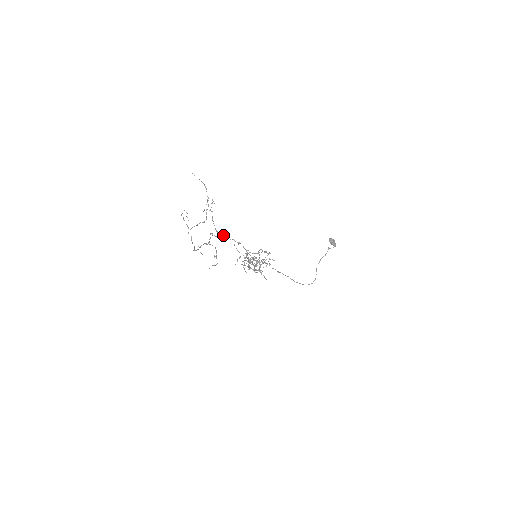
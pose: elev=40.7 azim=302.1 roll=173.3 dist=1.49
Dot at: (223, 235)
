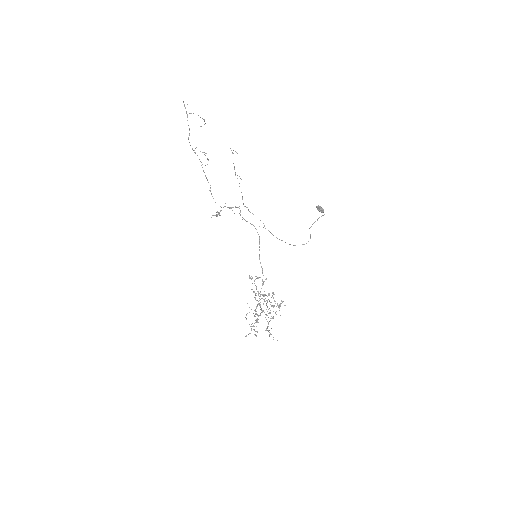
Dot at: occluded
